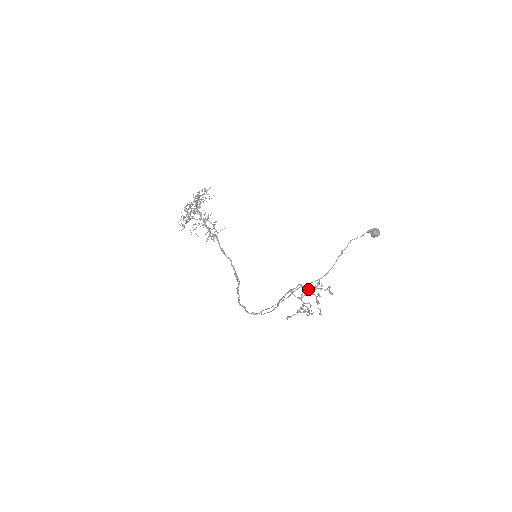
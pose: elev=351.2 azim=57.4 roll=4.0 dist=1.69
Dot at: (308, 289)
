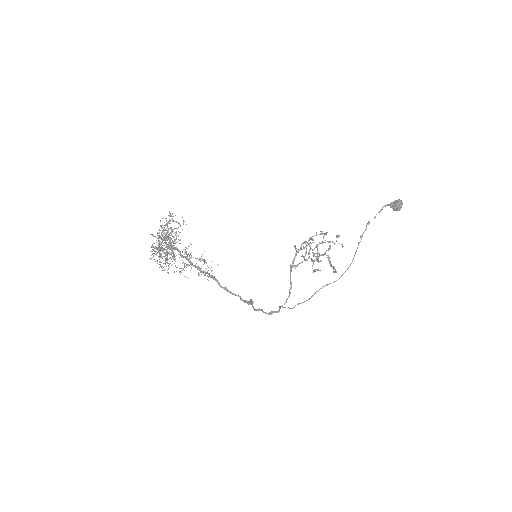
Dot at: (317, 253)
